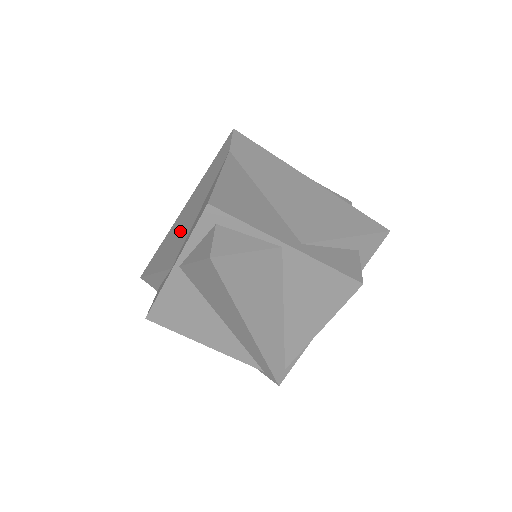
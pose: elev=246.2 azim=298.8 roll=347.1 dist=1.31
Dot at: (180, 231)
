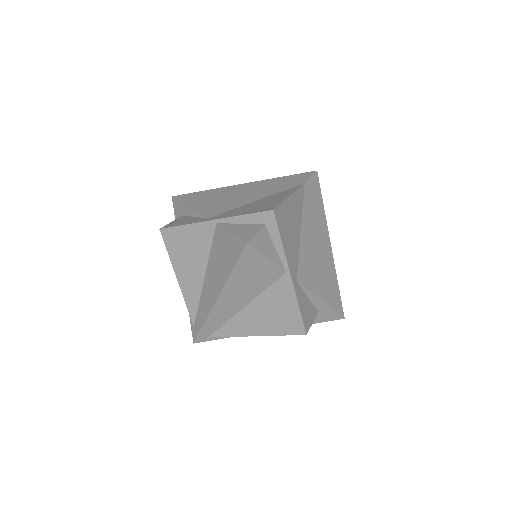
Dot at: (230, 198)
